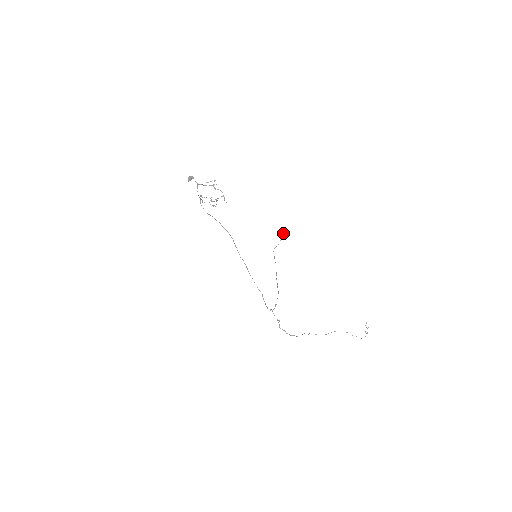
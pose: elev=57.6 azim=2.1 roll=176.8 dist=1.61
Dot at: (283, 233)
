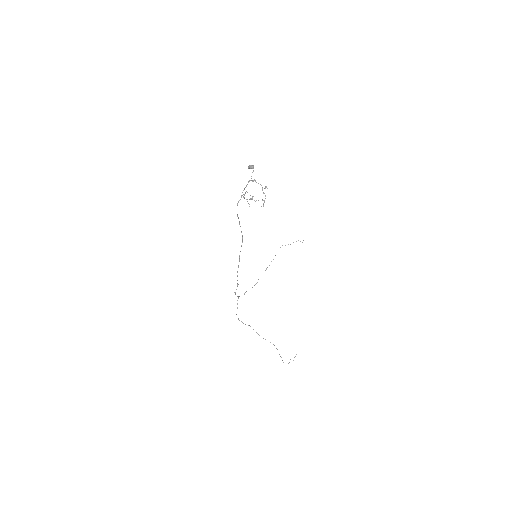
Dot at: occluded
